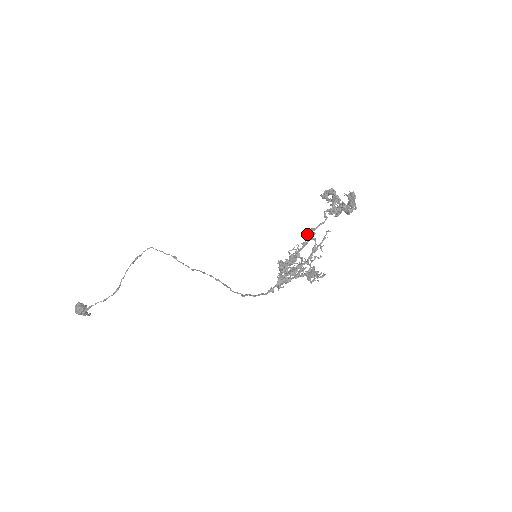
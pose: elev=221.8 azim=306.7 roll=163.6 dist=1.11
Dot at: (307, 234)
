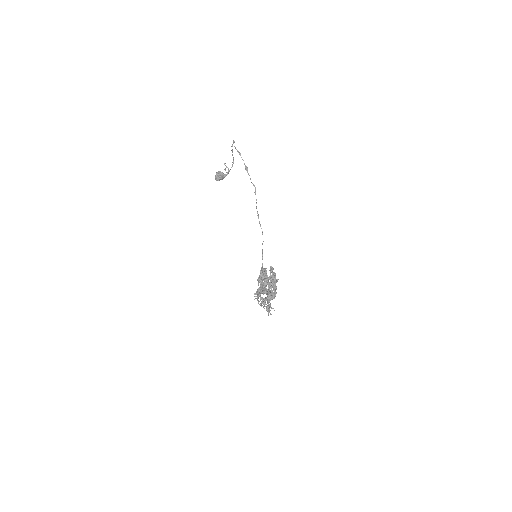
Dot at: (260, 287)
